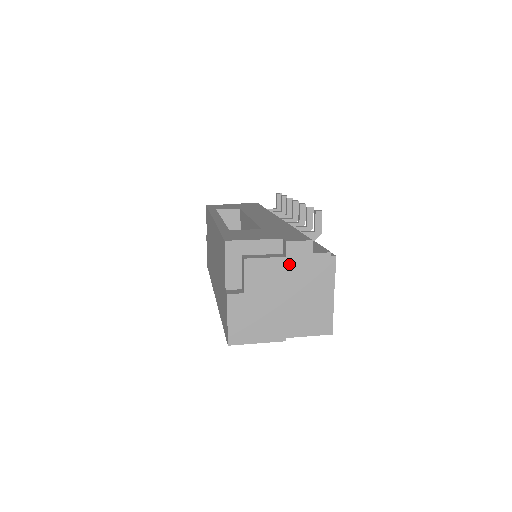
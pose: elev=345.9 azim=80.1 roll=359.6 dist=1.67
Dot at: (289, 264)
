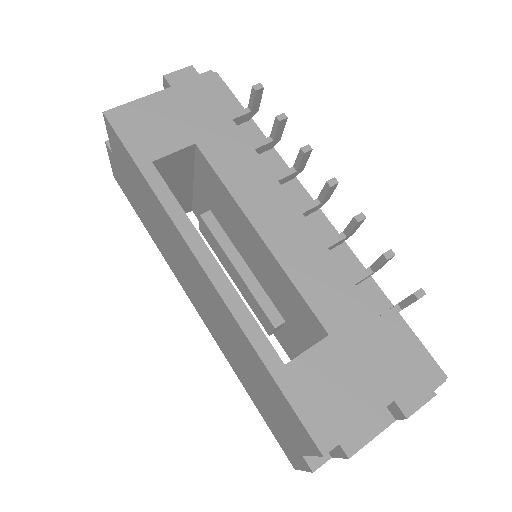
Dot at: occluded
